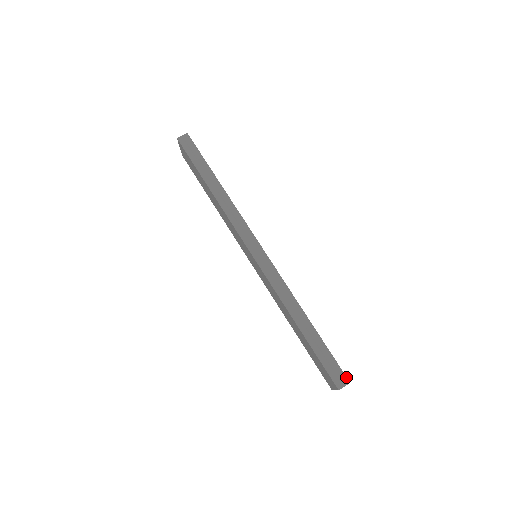
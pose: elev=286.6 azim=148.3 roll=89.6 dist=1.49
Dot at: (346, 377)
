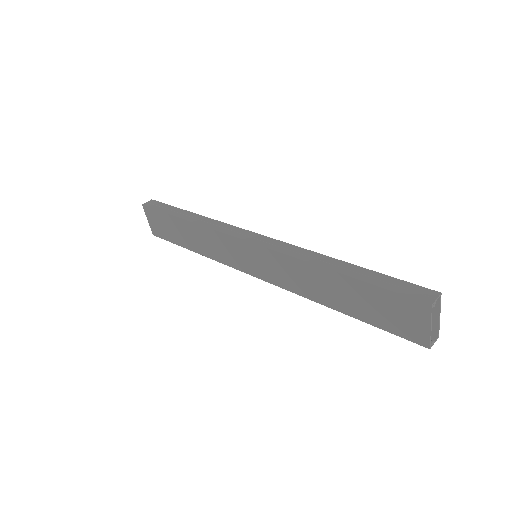
Dot at: (431, 290)
